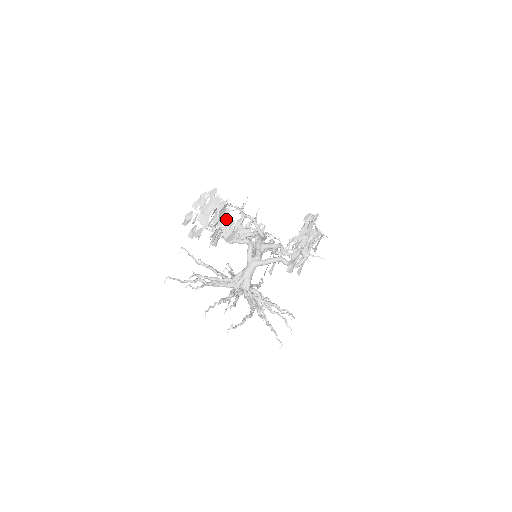
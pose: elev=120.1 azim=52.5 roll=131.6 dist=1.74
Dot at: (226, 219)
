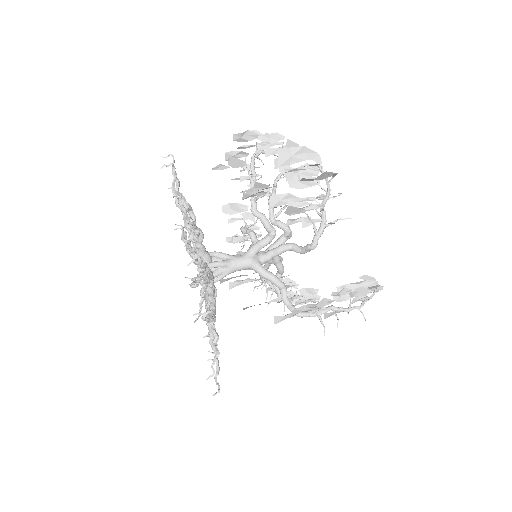
Dot at: (305, 187)
